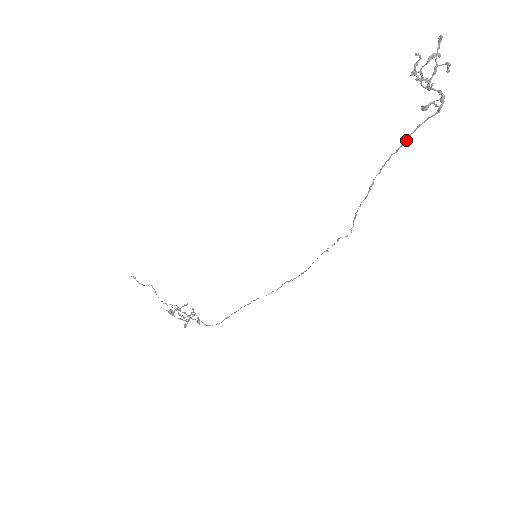
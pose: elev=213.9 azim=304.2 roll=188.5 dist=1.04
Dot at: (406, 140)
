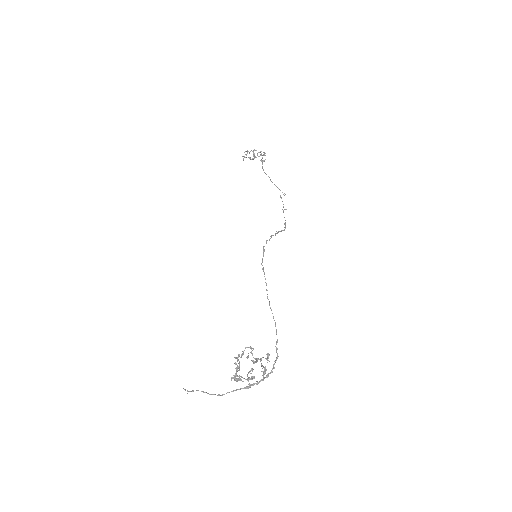
Dot at: (262, 161)
